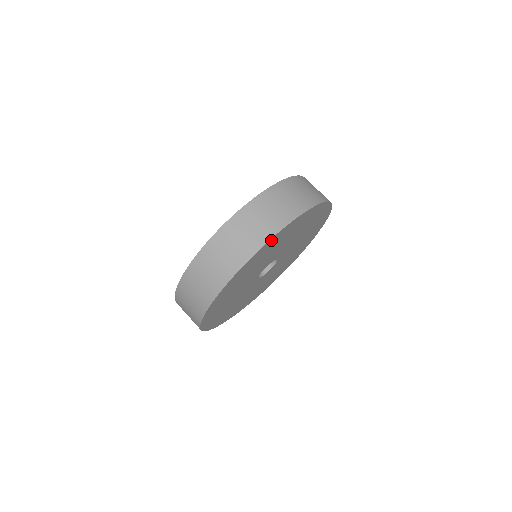
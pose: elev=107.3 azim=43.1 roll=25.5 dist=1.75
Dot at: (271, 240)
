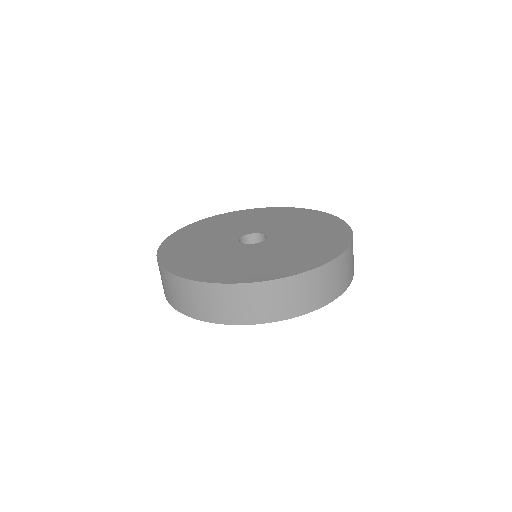
Dot at: occluded
